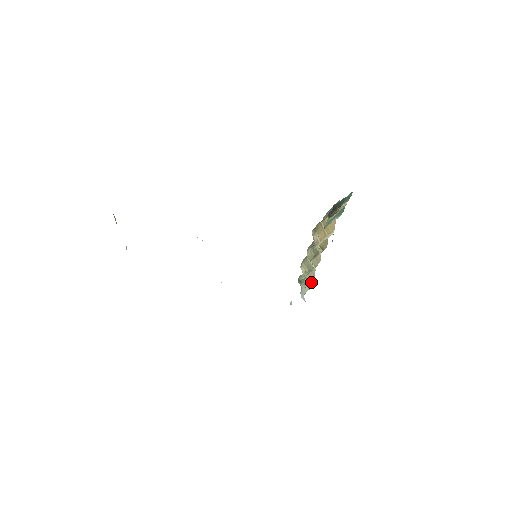
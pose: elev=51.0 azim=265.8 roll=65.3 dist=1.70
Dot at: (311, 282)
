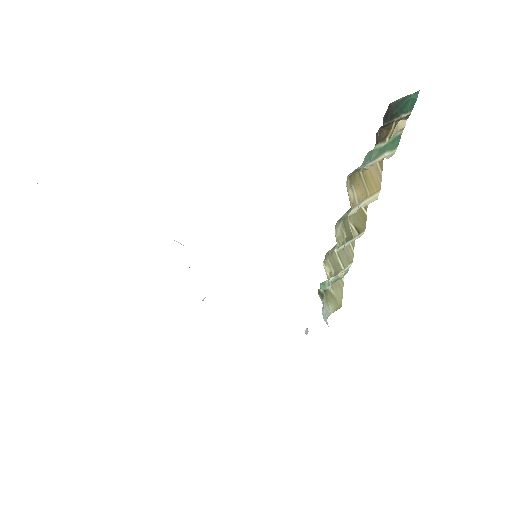
Dot at: (337, 300)
